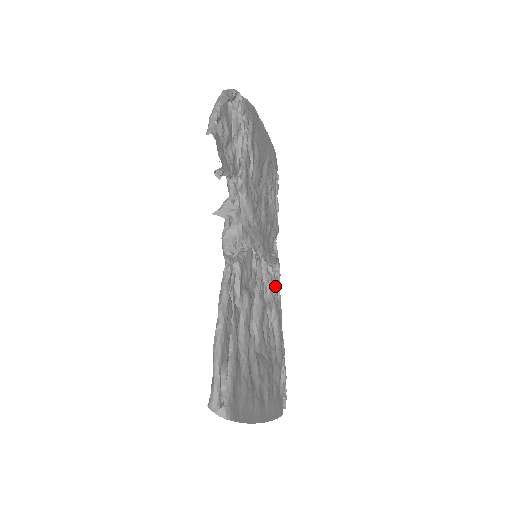
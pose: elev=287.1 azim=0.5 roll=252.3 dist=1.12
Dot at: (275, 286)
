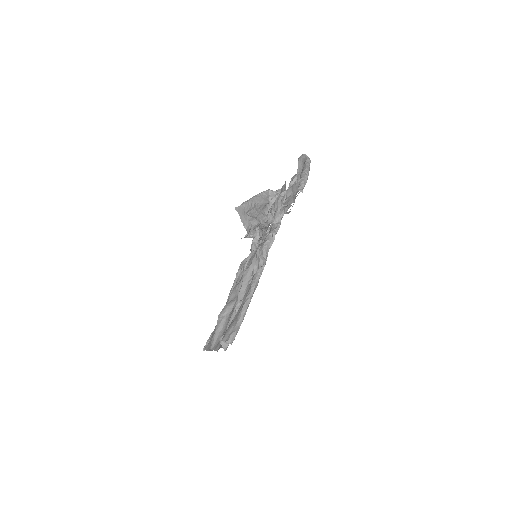
Dot at: occluded
